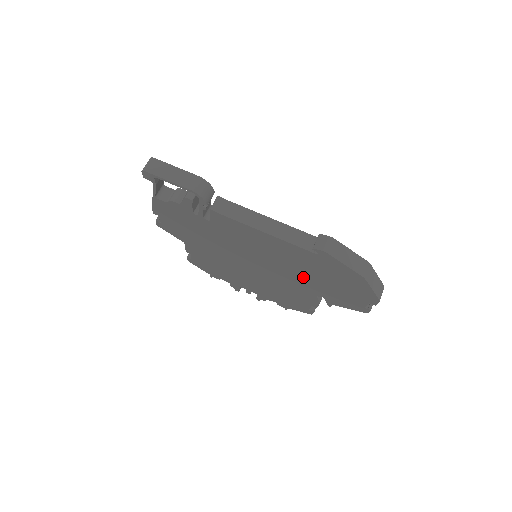
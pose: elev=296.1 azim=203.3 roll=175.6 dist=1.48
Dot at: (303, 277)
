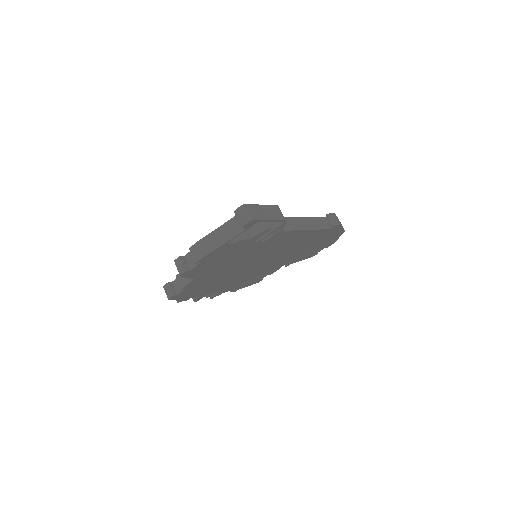
Dot at: (294, 253)
